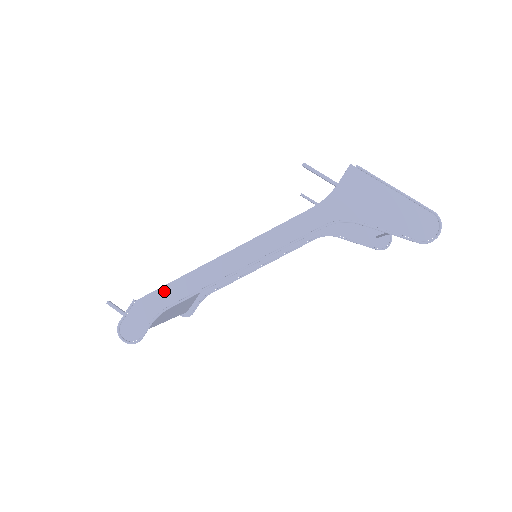
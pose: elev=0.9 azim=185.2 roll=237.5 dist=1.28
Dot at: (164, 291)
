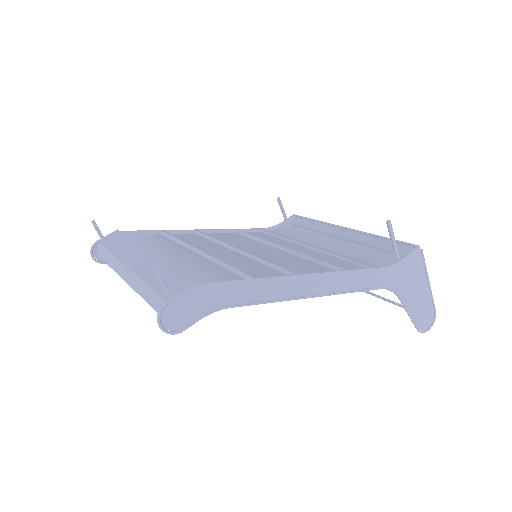
Dot at: (234, 286)
